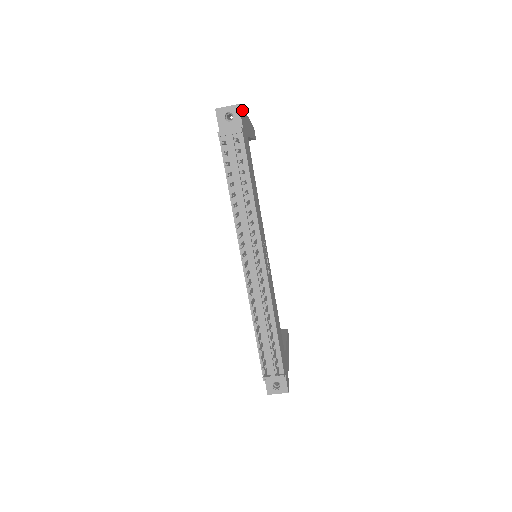
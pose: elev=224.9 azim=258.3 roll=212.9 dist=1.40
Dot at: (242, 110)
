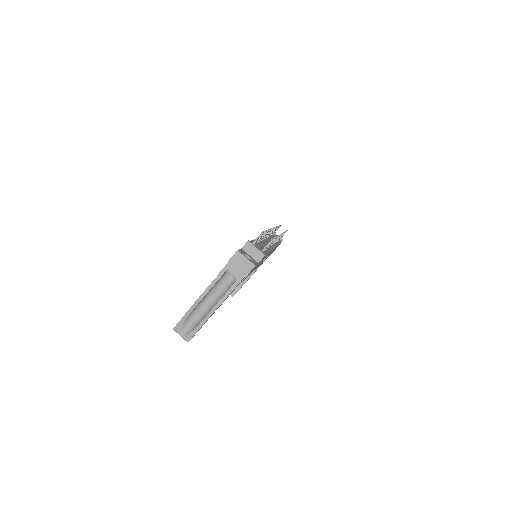
Dot at: occluded
